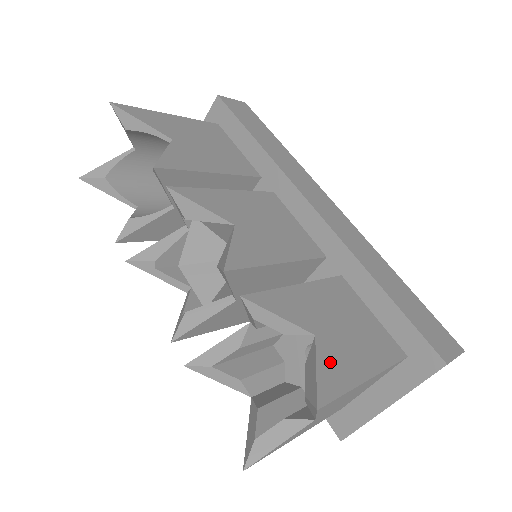
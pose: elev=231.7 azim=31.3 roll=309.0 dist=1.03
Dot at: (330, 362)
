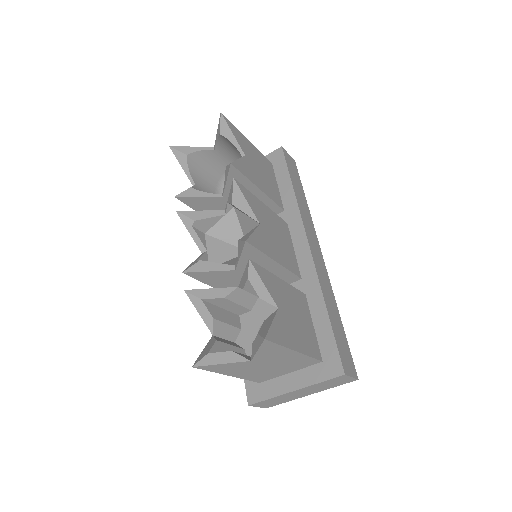
Dot at: (280, 326)
